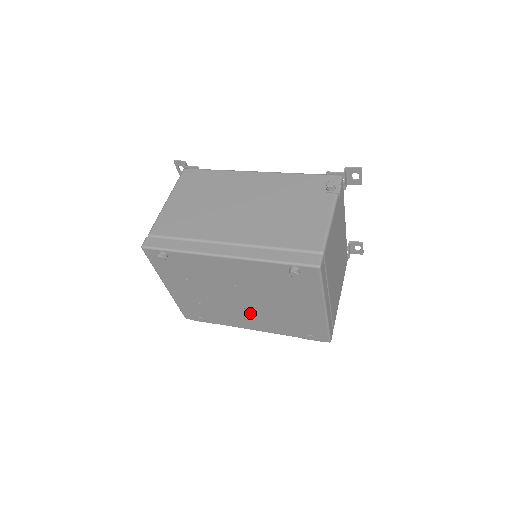
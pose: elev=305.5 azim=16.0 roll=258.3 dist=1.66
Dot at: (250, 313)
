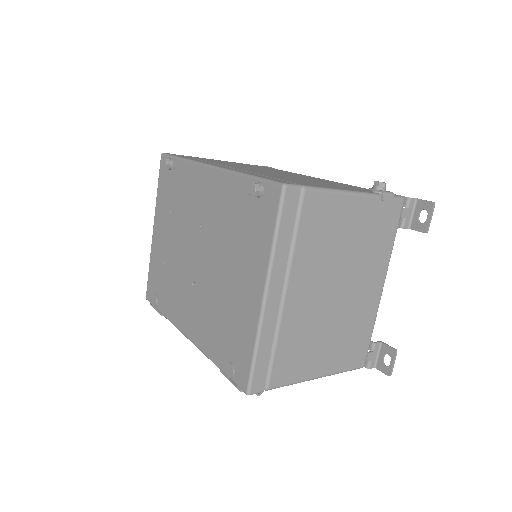
Dot at: (195, 293)
